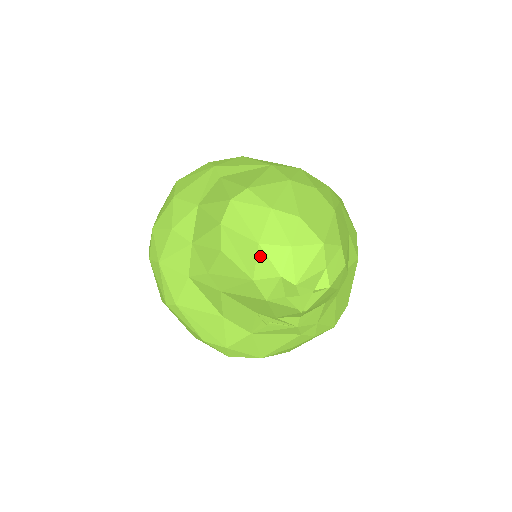
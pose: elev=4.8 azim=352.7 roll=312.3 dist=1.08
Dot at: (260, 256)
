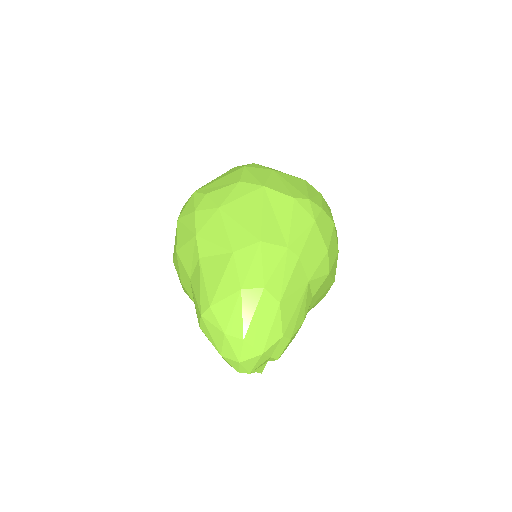
Dot at: (224, 359)
